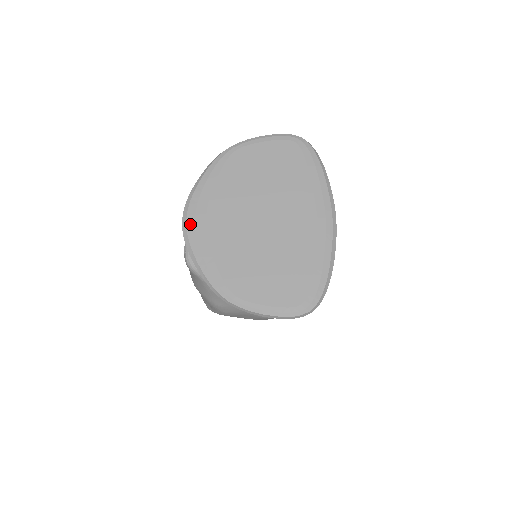
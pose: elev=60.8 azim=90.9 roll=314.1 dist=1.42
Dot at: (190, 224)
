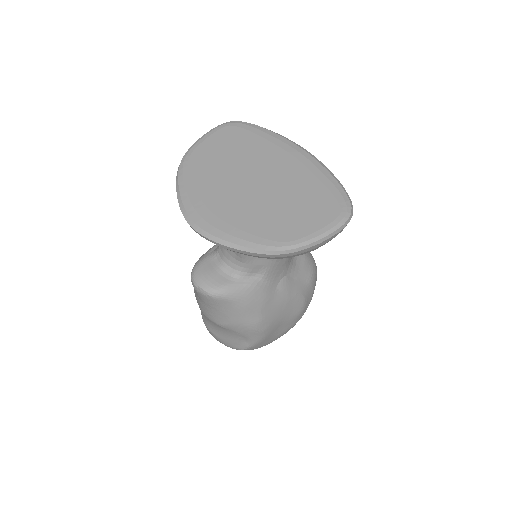
Dot at: (201, 223)
